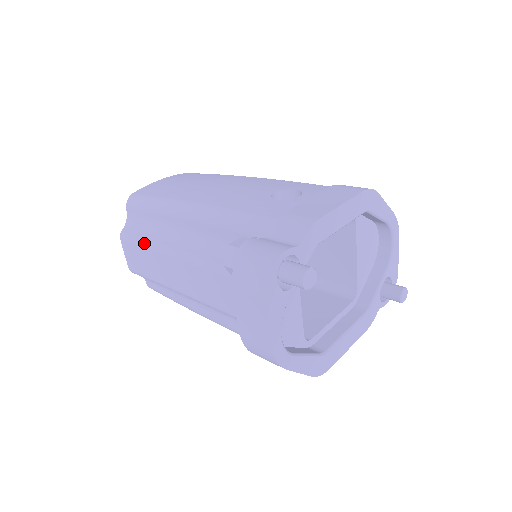
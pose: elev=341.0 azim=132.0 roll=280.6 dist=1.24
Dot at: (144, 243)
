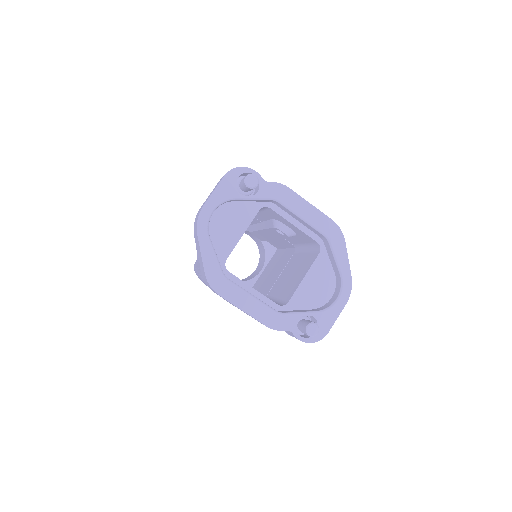
Dot at: occluded
